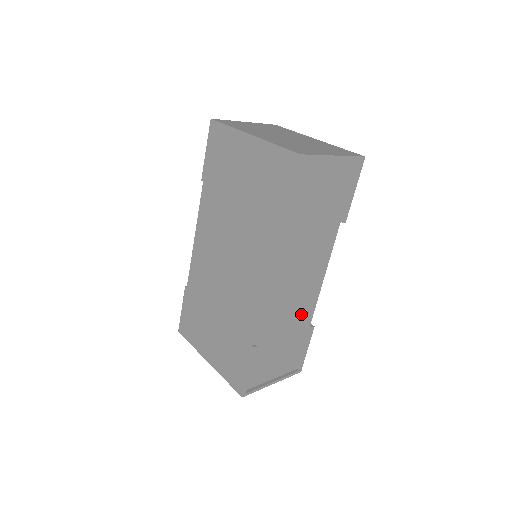
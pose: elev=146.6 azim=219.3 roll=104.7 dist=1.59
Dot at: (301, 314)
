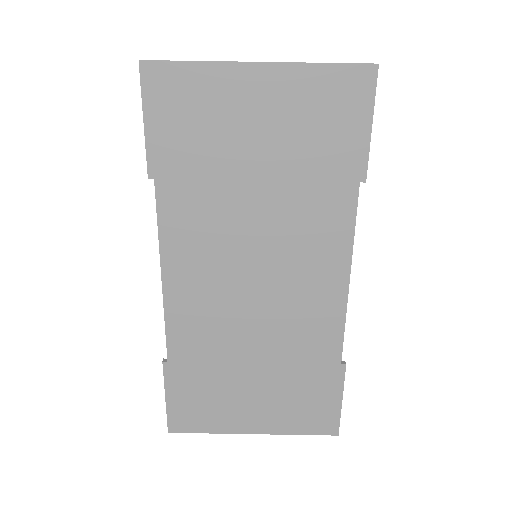
Dot at: occluded
